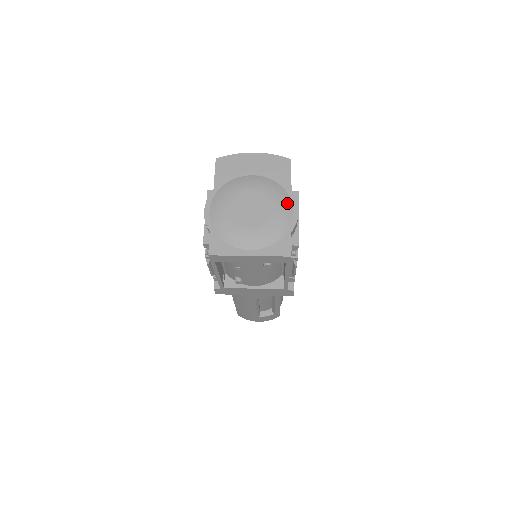
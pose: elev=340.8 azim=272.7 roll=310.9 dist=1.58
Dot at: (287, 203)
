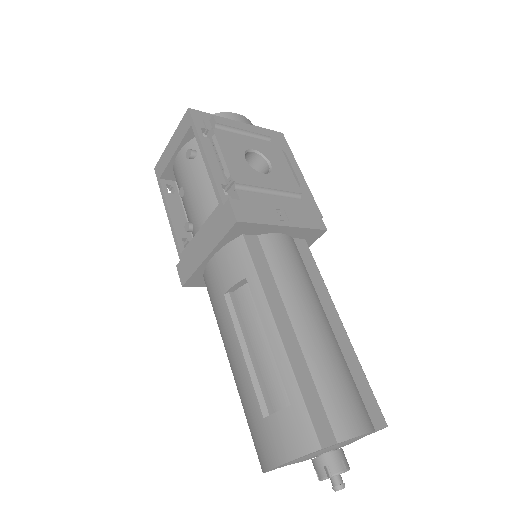
Dot at: occluded
